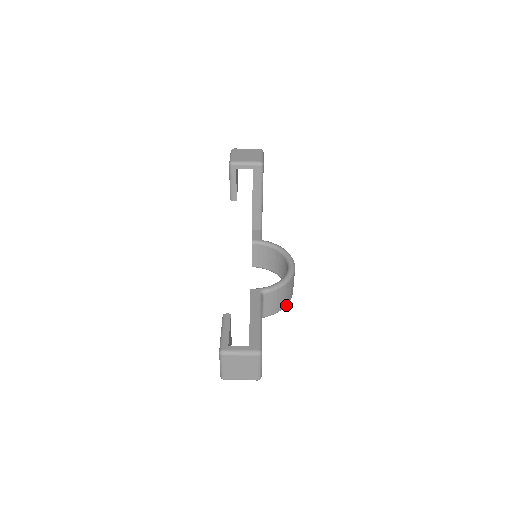
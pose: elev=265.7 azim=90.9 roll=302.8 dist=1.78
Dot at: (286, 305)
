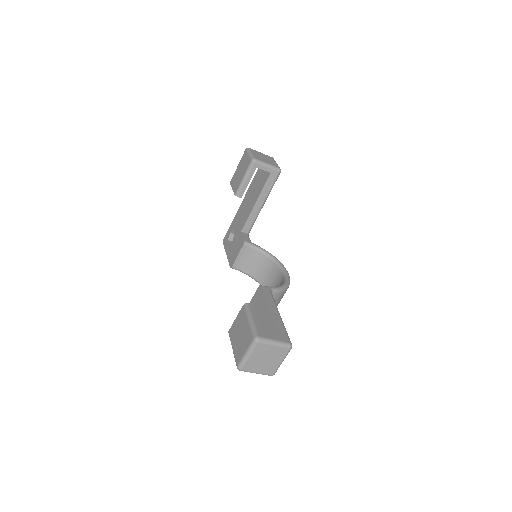
Dot at: occluded
